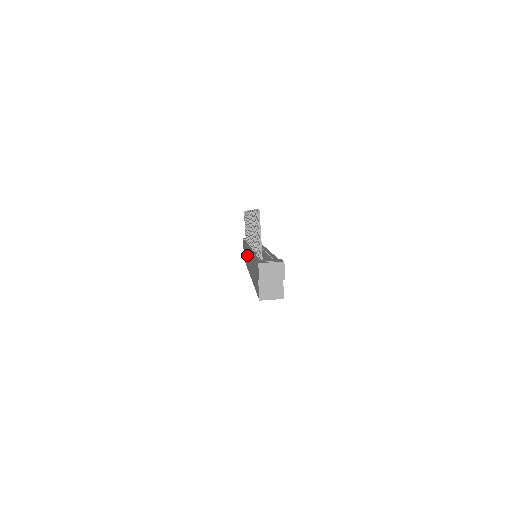
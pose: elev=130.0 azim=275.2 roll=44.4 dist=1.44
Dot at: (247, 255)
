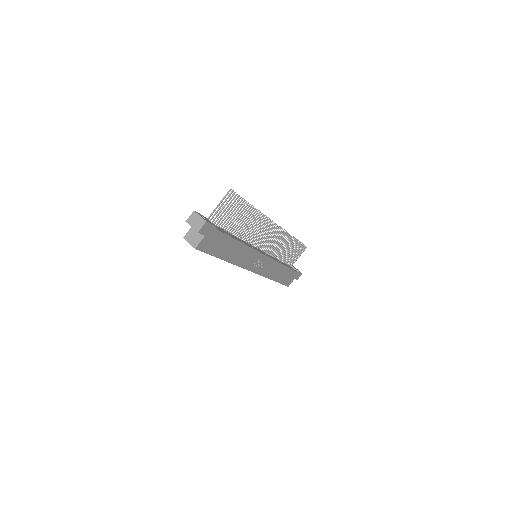
Dot at: occluded
